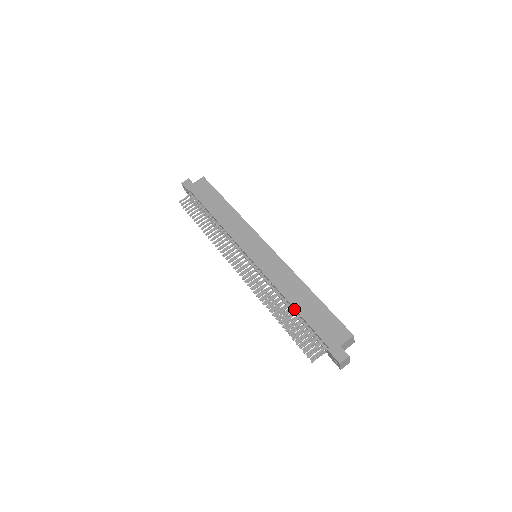
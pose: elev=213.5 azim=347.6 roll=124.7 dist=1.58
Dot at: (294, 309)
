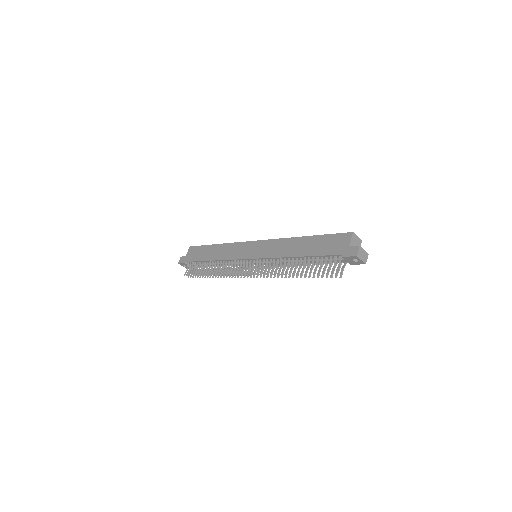
Dot at: (302, 258)
